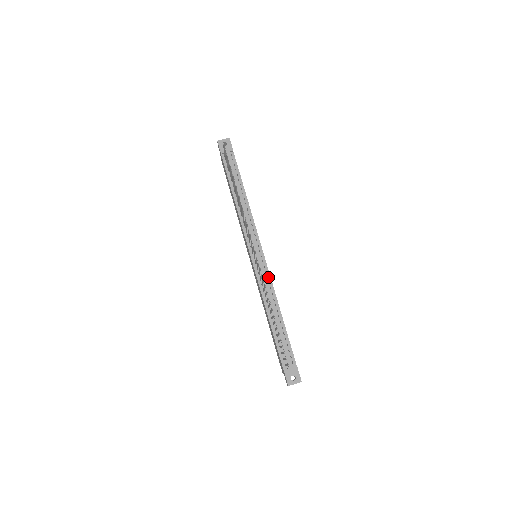
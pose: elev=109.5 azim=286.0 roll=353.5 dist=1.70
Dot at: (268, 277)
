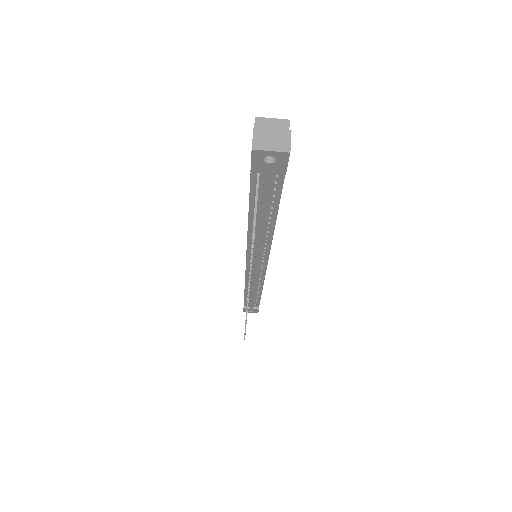
Dot at: (261, 277)
